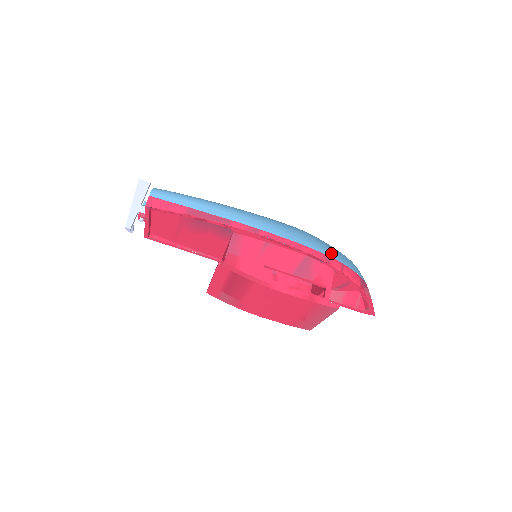
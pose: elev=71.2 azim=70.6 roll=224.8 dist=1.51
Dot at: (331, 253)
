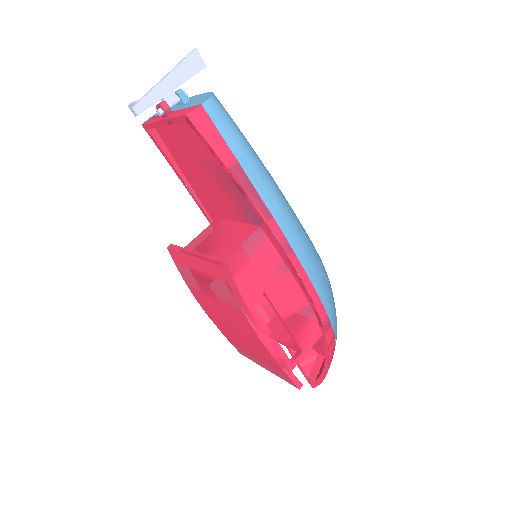
Dot at: (334, 317)
